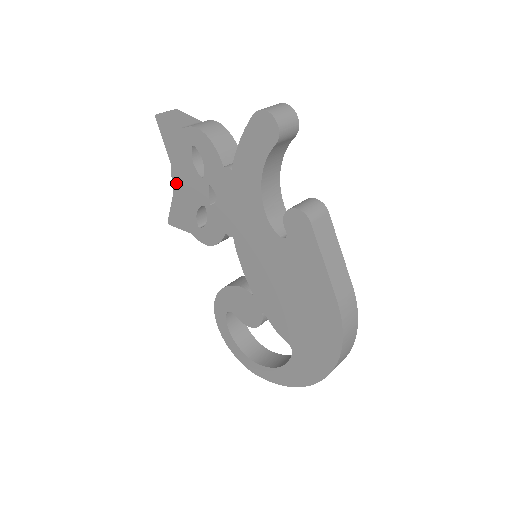
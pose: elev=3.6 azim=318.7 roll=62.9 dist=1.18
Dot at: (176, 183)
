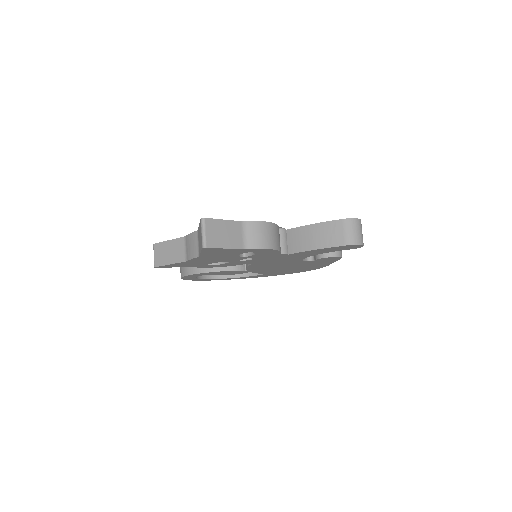
Dot at: (196, 260)
